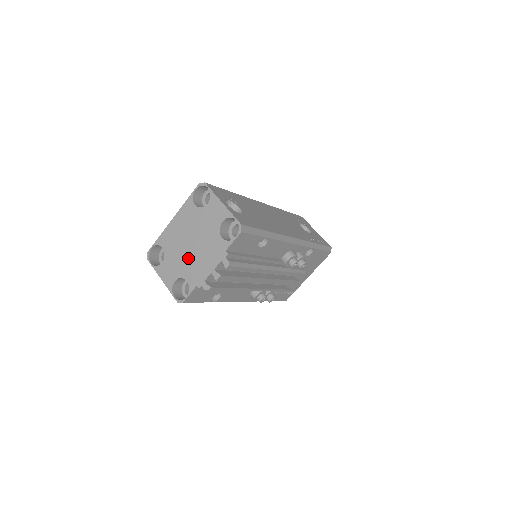
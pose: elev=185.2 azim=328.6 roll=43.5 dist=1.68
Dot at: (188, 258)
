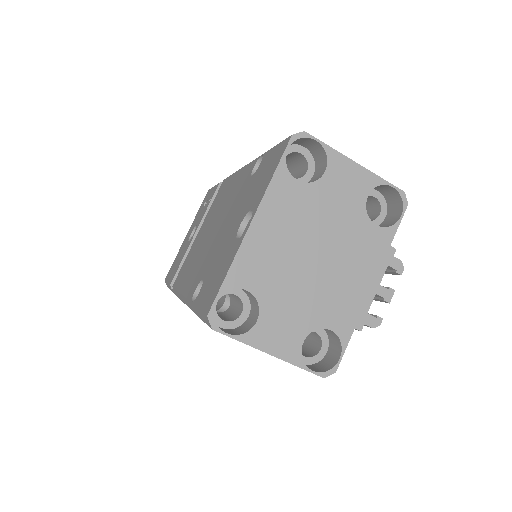
Dot at: (319, 287)
